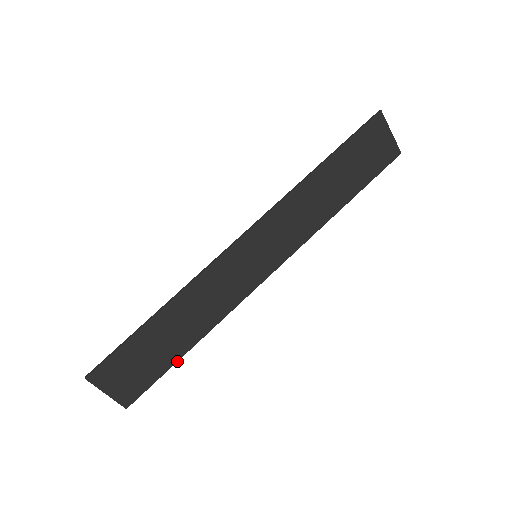
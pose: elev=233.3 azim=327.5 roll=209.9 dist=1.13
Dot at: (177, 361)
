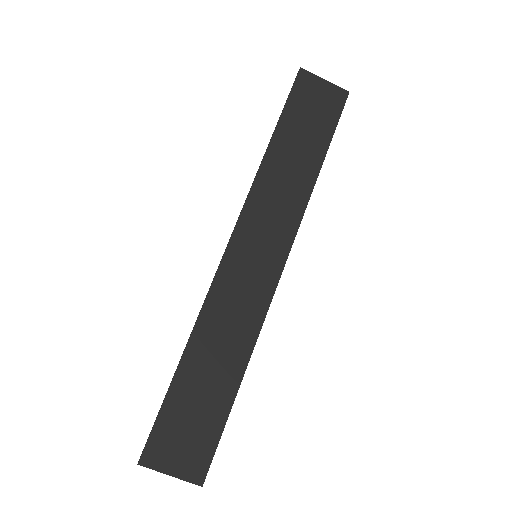
Dot at: occluded
